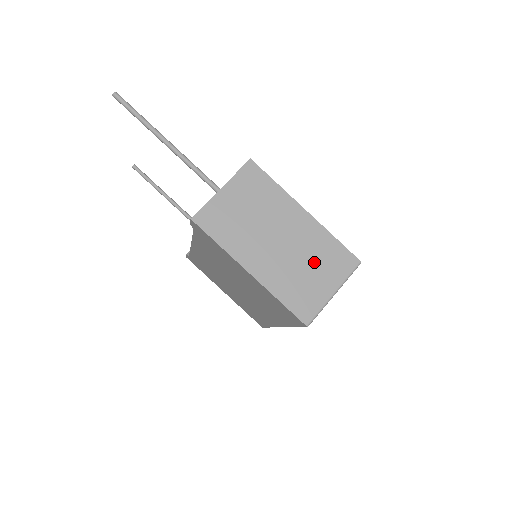
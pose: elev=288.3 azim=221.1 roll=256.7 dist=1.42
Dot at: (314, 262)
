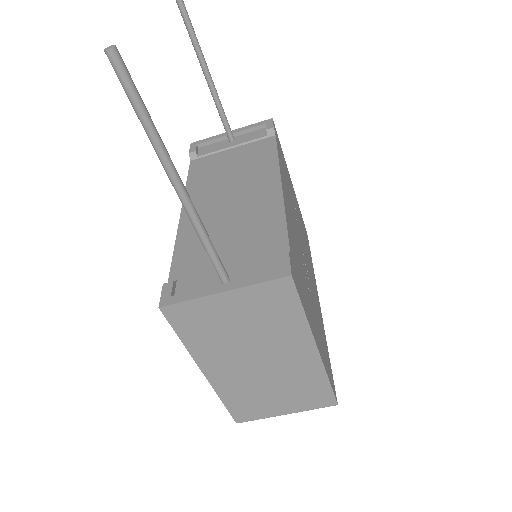
Dot at: (286, 390)
